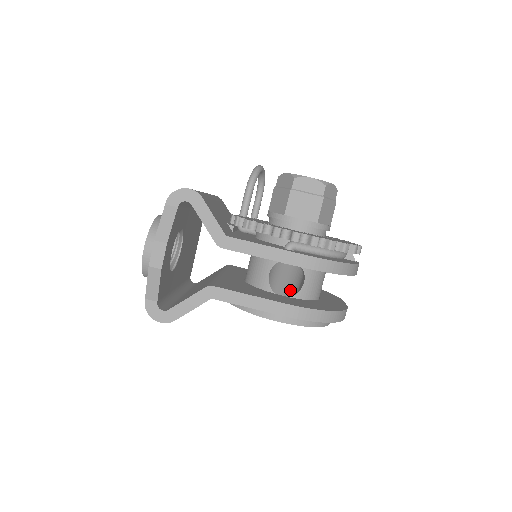
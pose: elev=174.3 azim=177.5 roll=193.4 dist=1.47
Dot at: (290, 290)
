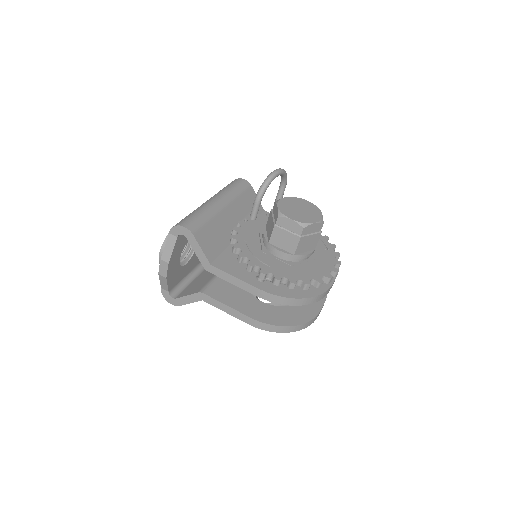
Dot at: occluded
